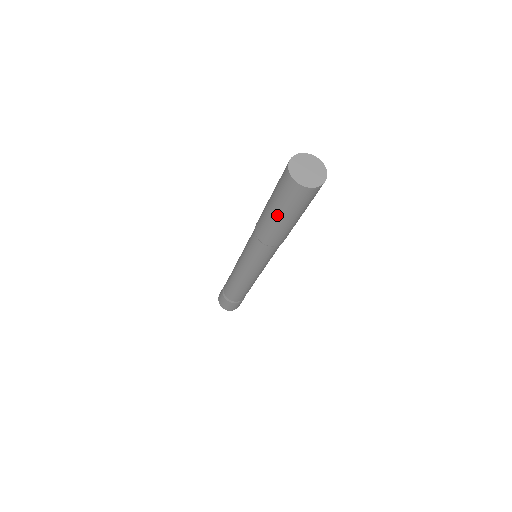
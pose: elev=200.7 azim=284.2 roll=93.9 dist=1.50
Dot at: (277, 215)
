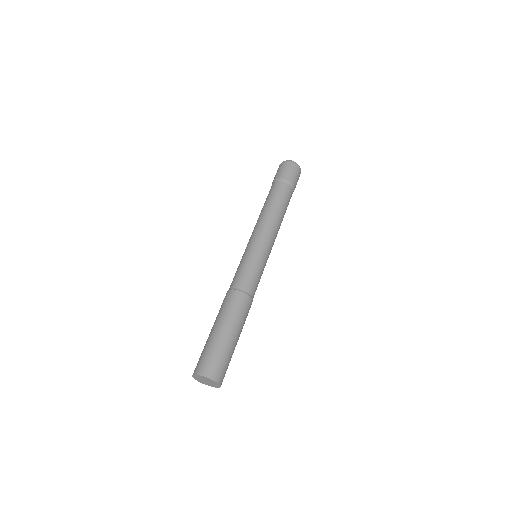
Dot at: occluded
